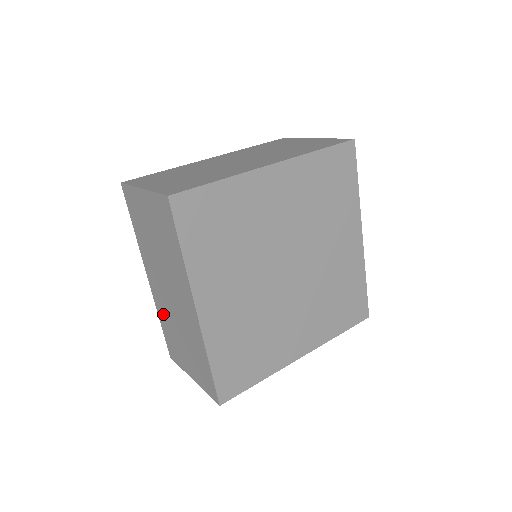
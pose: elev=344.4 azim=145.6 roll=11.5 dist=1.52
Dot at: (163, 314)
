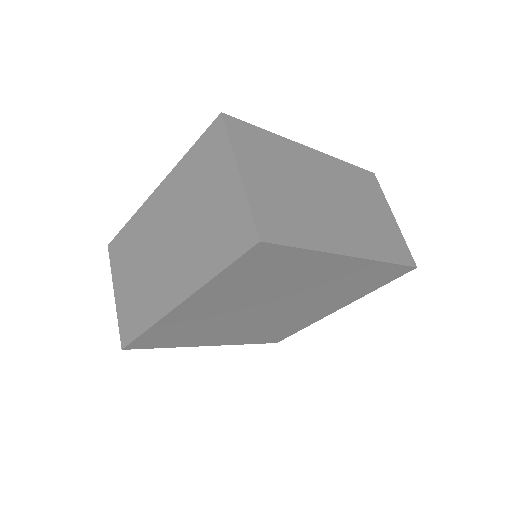
Dot at: occluded
